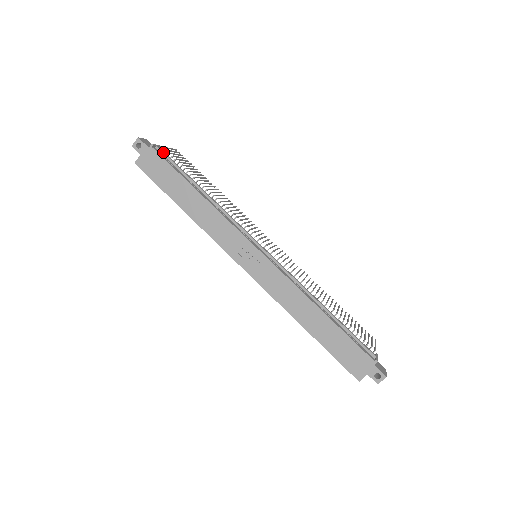
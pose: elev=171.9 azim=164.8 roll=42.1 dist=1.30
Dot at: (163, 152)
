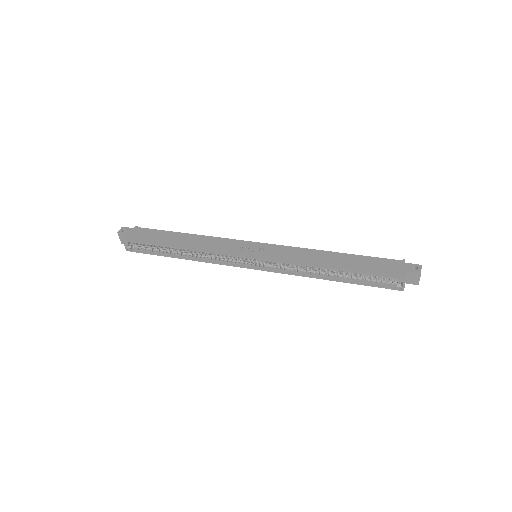
Dot at: occluded
